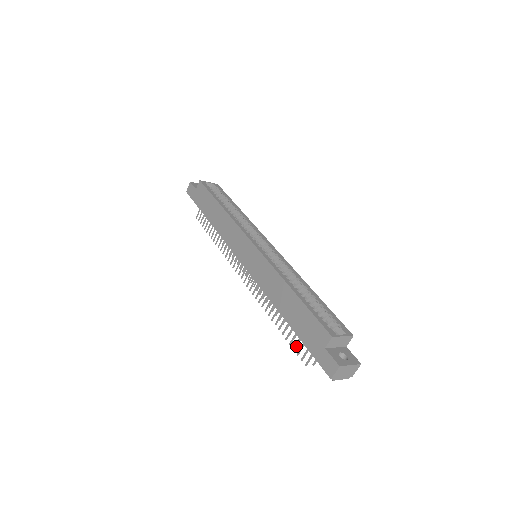
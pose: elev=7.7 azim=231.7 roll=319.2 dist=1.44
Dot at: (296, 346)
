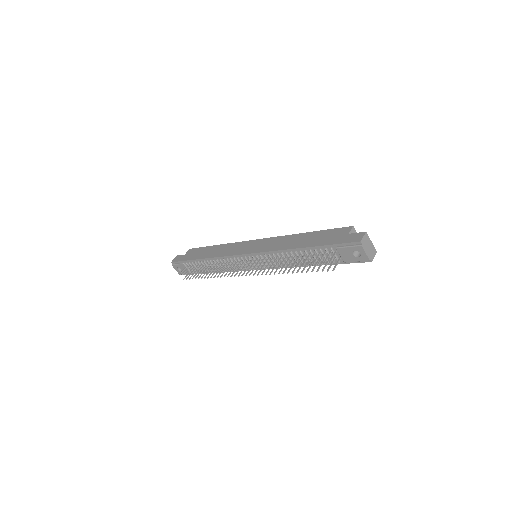
Dot at: occluded
